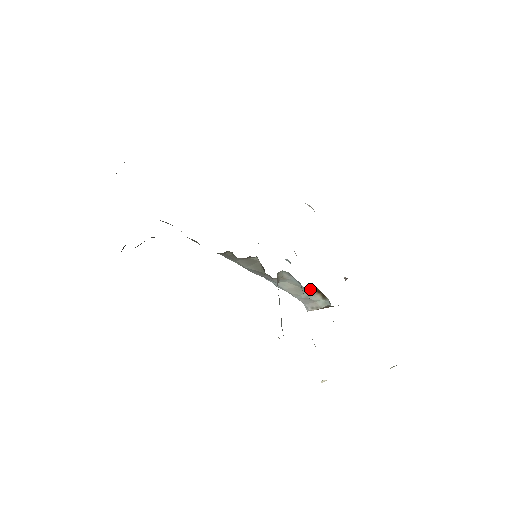
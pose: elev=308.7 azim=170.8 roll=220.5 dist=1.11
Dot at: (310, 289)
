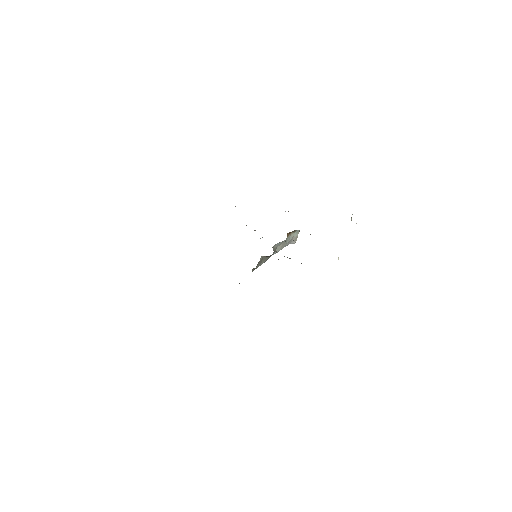
Dot at: (287, 237)
